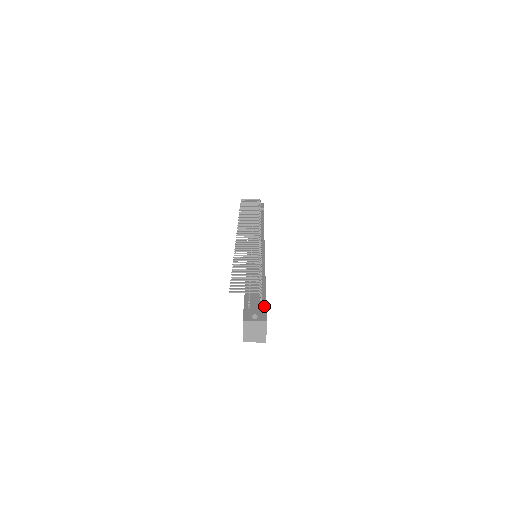
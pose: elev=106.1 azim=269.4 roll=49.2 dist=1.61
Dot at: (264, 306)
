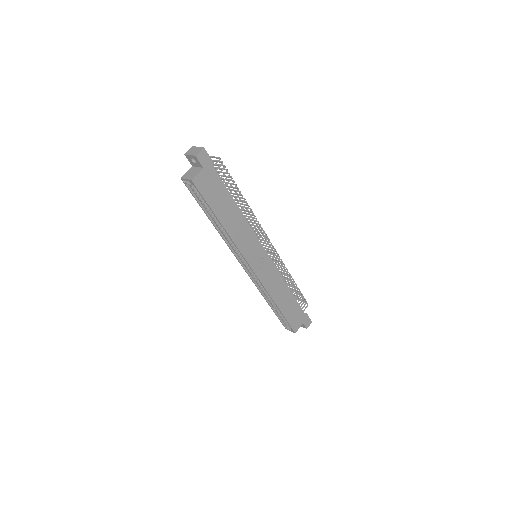
Dot at: (215, 170)
